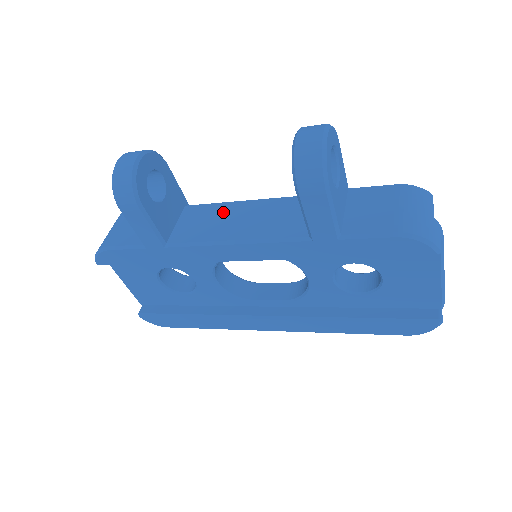
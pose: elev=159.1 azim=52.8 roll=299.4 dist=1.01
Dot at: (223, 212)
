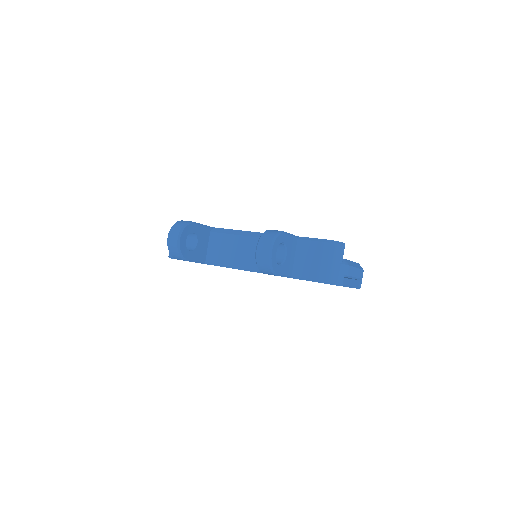
Dot at: (232, 243)
